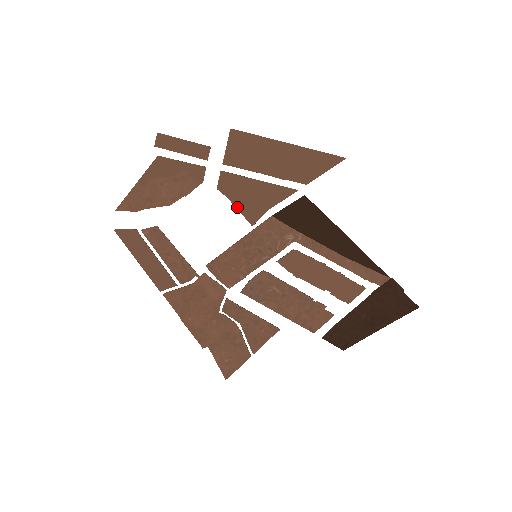
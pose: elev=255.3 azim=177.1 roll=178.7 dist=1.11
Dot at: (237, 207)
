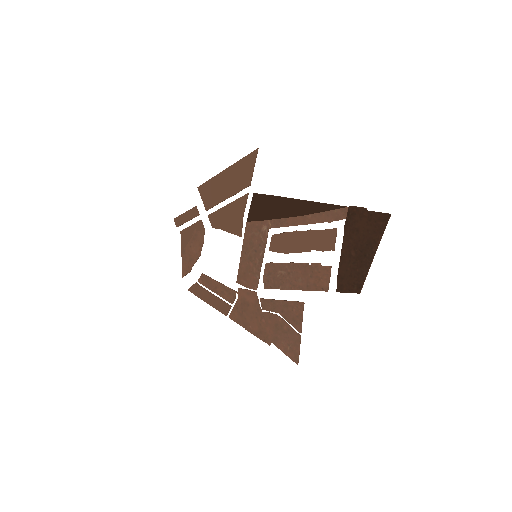
Dot at: (227, 231)
